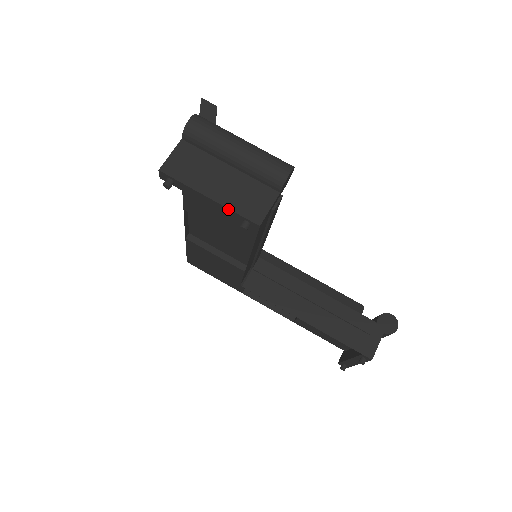
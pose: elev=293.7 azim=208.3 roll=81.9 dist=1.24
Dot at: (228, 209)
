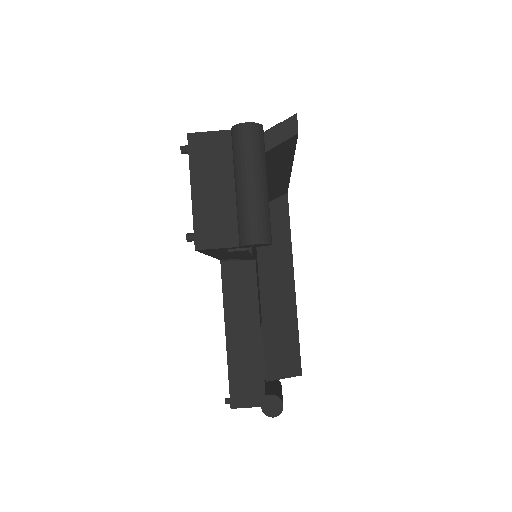
Dot at: (193, 214)
